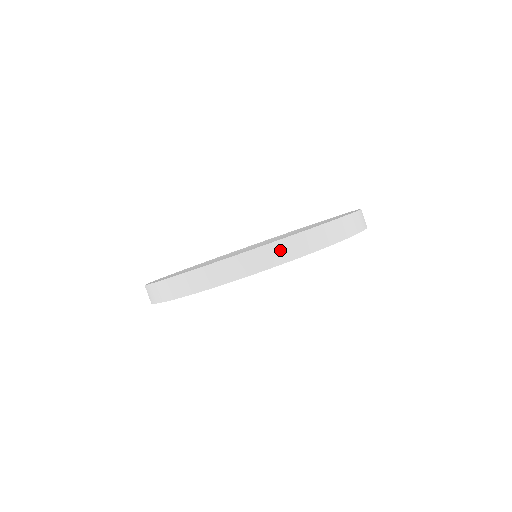
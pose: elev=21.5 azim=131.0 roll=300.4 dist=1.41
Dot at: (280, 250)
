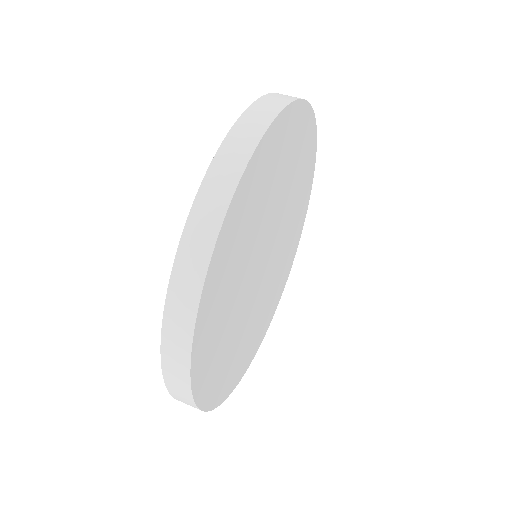
Dot at: (205, 210)
